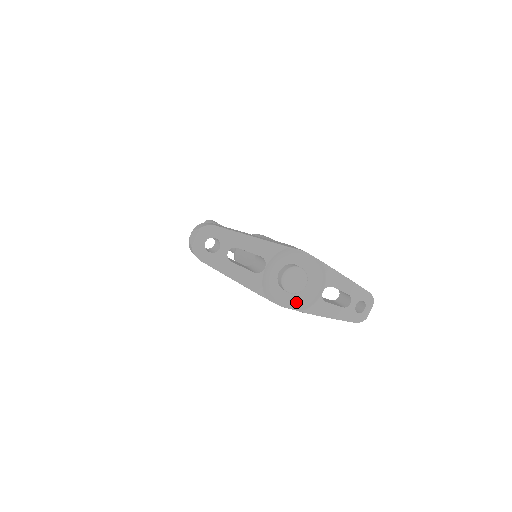
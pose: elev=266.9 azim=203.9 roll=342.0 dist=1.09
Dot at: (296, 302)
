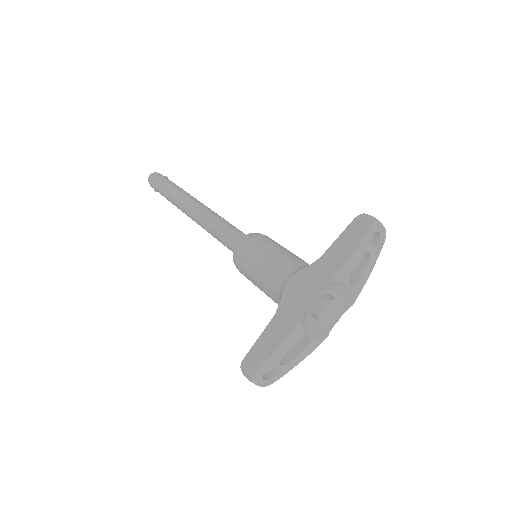
Dot at: (342, 305)
